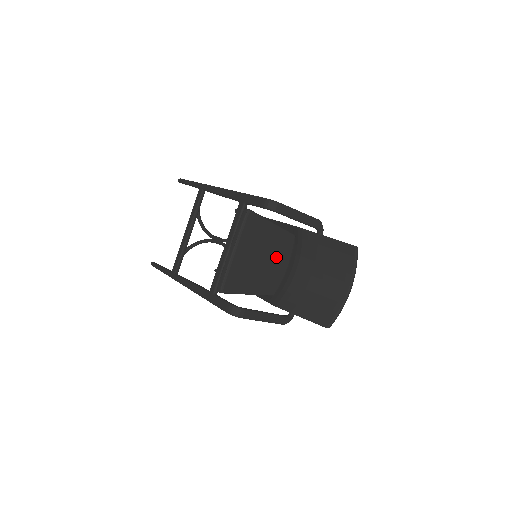
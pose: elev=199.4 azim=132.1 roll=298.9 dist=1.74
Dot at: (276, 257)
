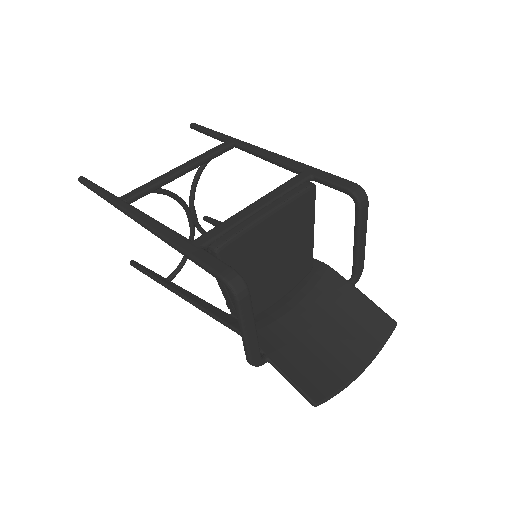
Dot at: (285, 273)
